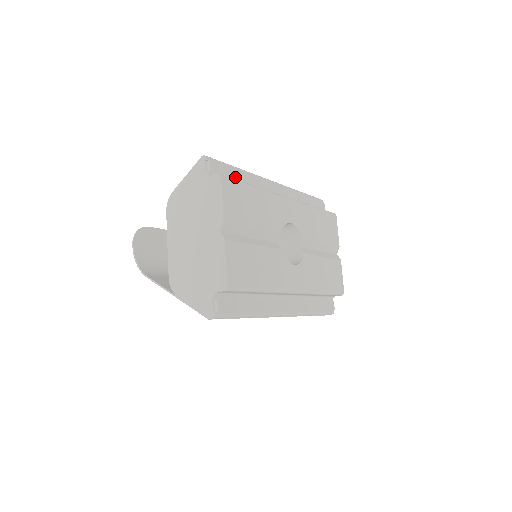
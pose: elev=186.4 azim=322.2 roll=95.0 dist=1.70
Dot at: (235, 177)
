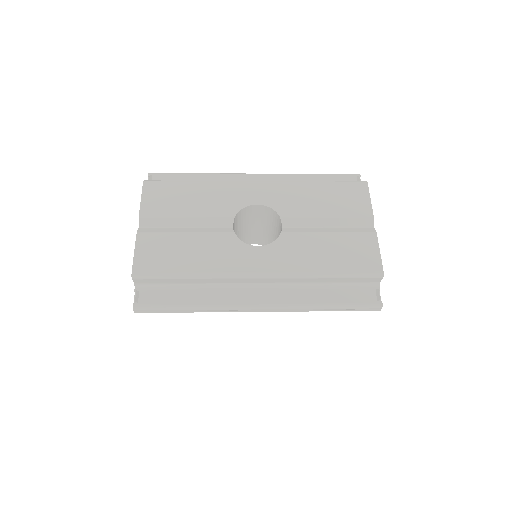
Dot at: occluded
